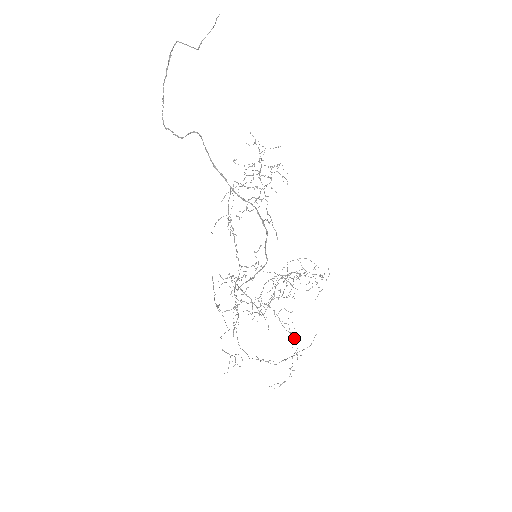
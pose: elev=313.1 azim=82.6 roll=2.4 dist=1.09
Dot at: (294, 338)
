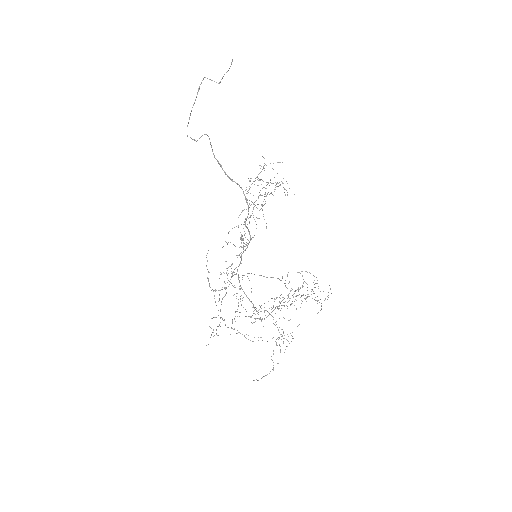
Dot at: occluded
